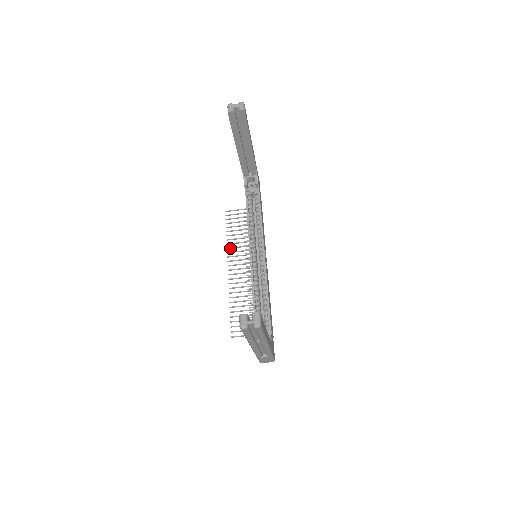
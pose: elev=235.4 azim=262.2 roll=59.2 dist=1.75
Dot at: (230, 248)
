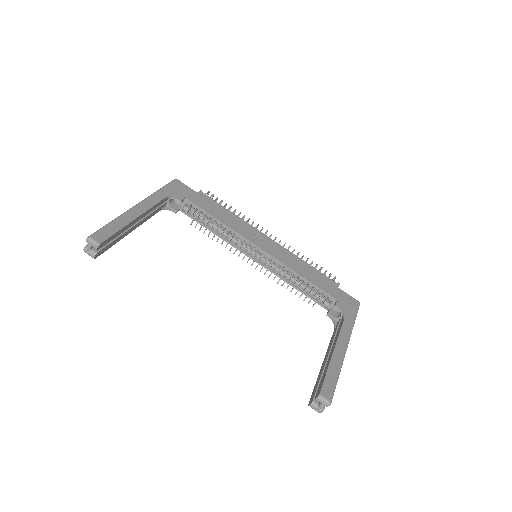
Dot at: occluded
